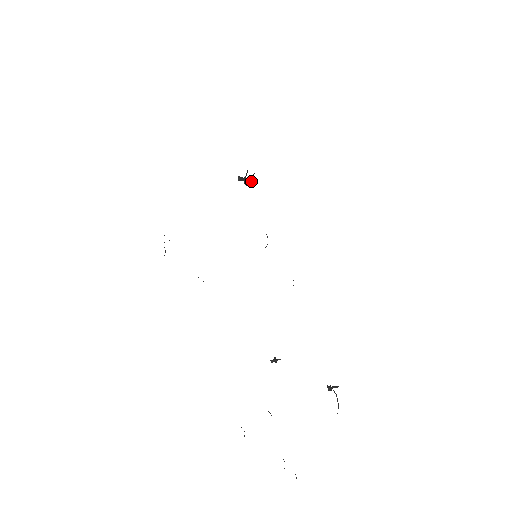
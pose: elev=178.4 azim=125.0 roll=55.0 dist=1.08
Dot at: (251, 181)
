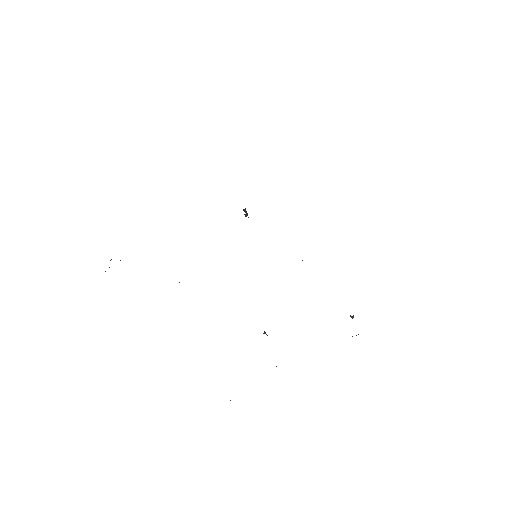
Dot at: occluded
